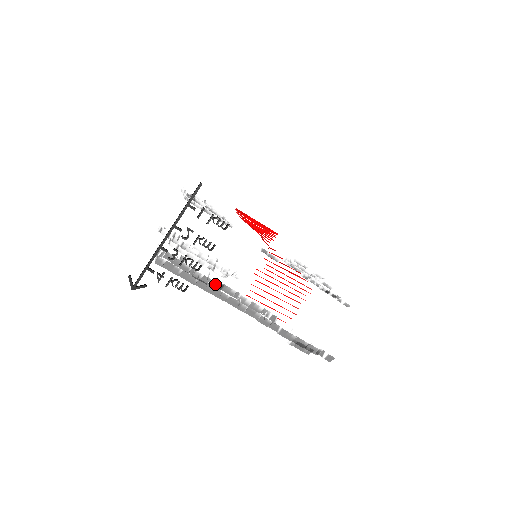
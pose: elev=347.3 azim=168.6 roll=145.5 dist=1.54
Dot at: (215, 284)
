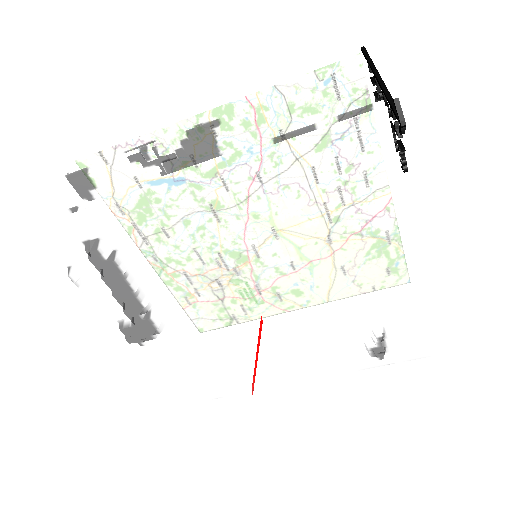
Dot at: (323, 233)
